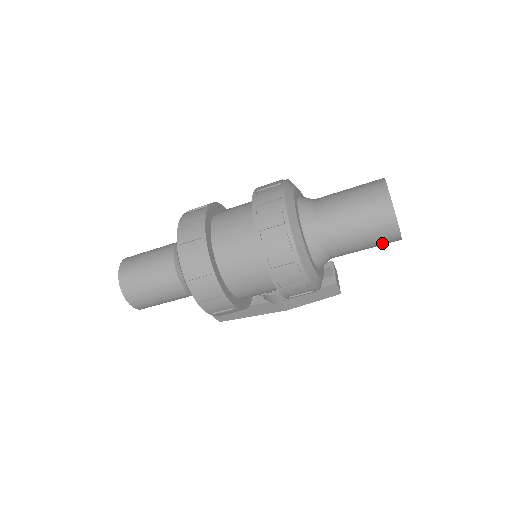
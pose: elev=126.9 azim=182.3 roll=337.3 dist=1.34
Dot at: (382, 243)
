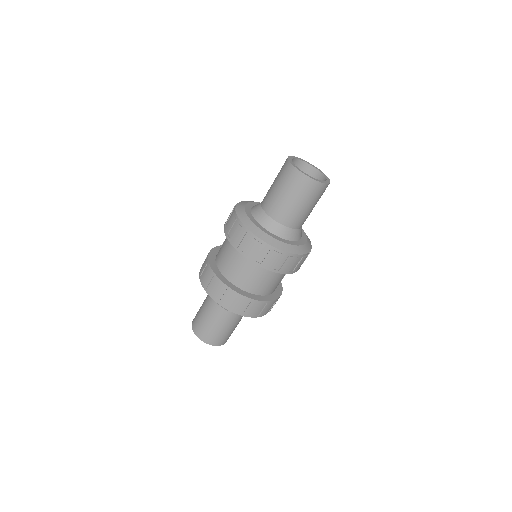
Dot at: occluded
